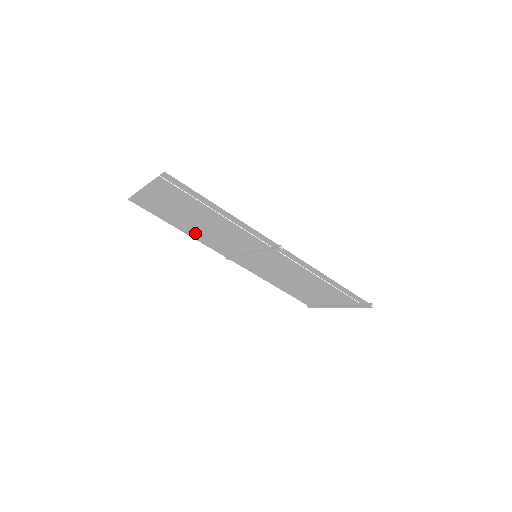
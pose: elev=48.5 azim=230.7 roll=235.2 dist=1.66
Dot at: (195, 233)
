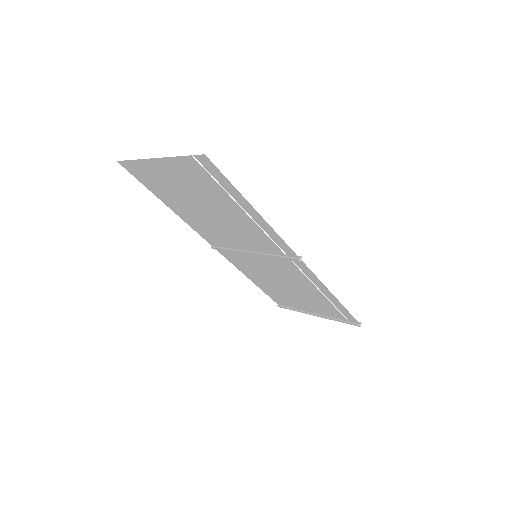
Dot at: (190, 216)
